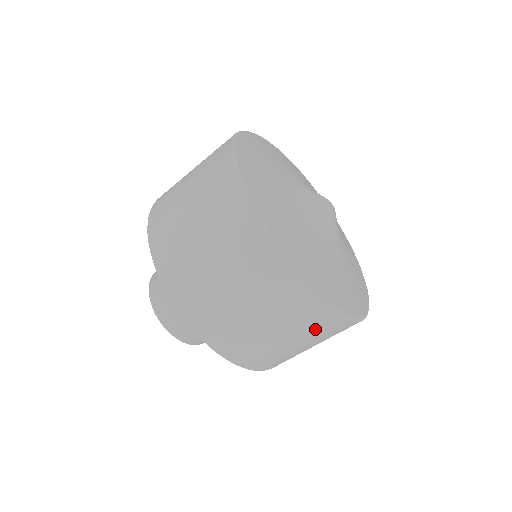
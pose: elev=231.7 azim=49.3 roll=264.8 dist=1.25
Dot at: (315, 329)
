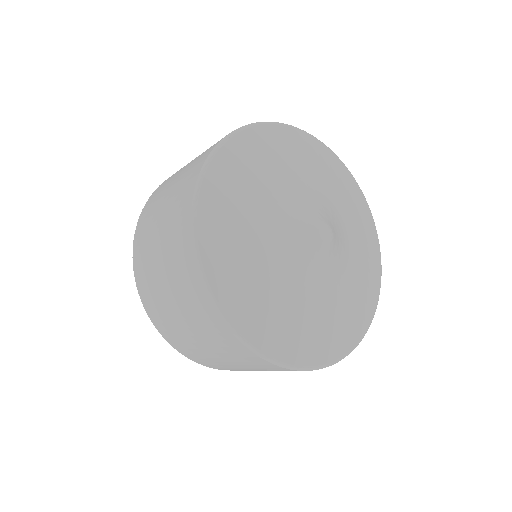
Dot at: occluded
